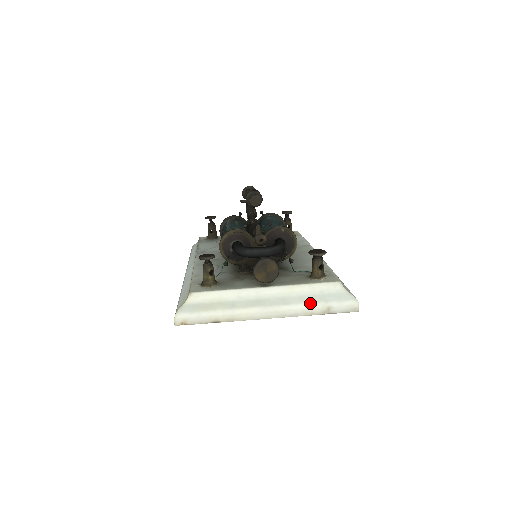
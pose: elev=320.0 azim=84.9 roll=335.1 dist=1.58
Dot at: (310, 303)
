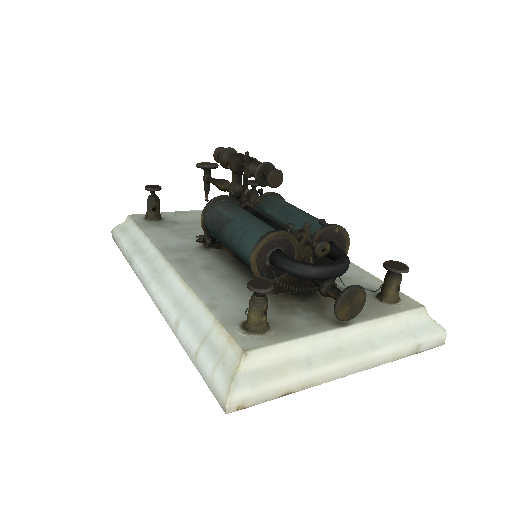
Dot at: (400, 343)
